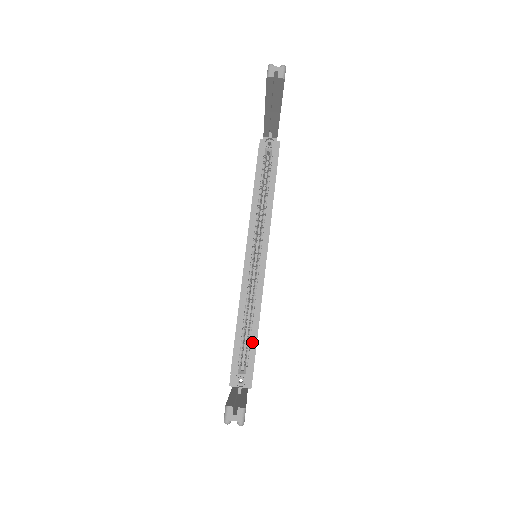
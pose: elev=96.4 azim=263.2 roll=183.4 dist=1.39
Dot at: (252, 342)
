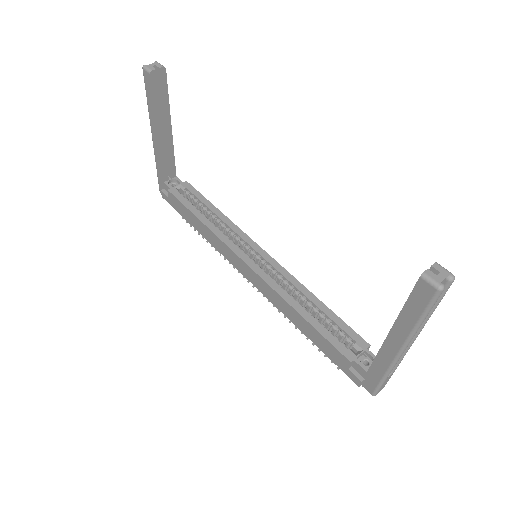
Dot at: (334, 320)
